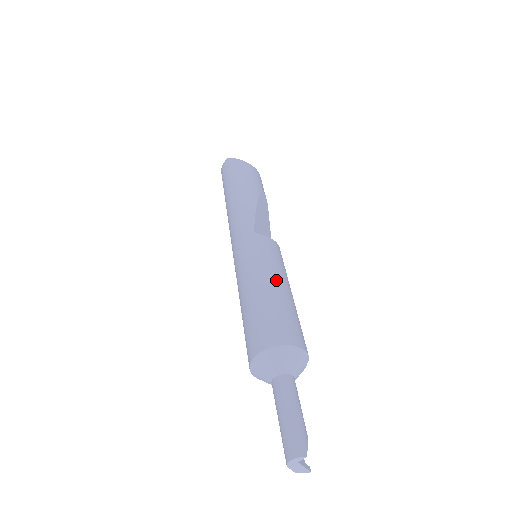
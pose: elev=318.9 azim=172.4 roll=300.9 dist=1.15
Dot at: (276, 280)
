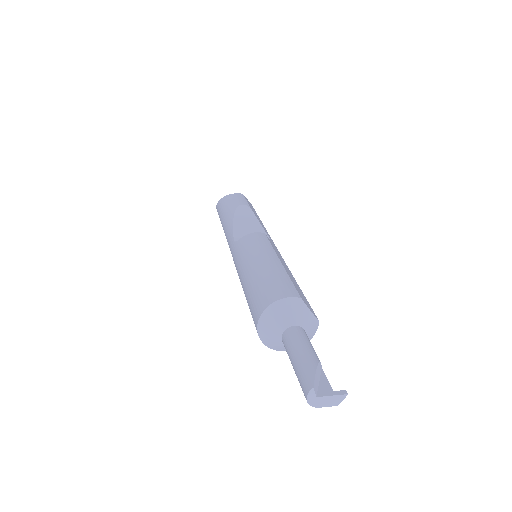
Dot at: (252, 264)
